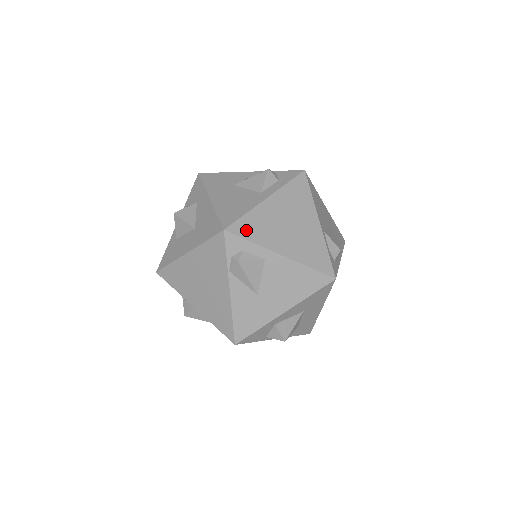
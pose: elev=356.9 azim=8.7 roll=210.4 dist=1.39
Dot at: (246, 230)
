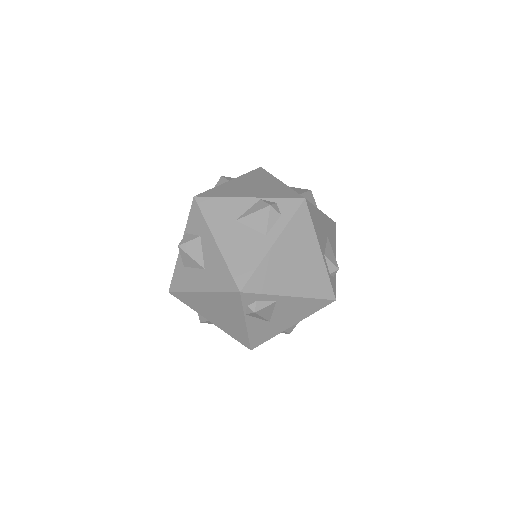
Dot at: (259, 285)
